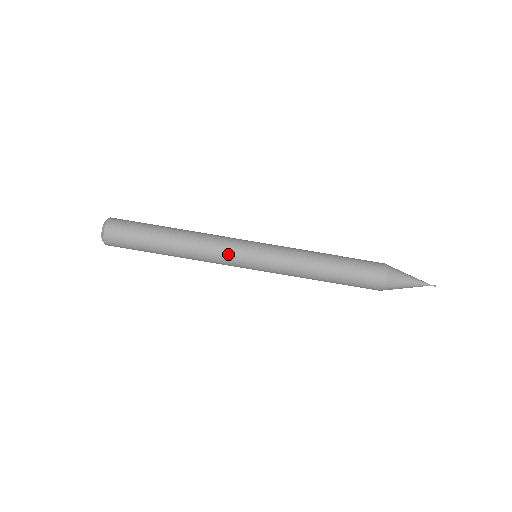
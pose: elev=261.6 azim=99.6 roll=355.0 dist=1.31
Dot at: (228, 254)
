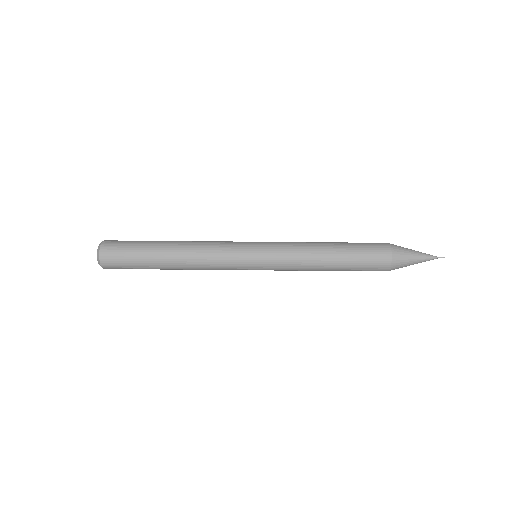
Dot at: (227, 268)
